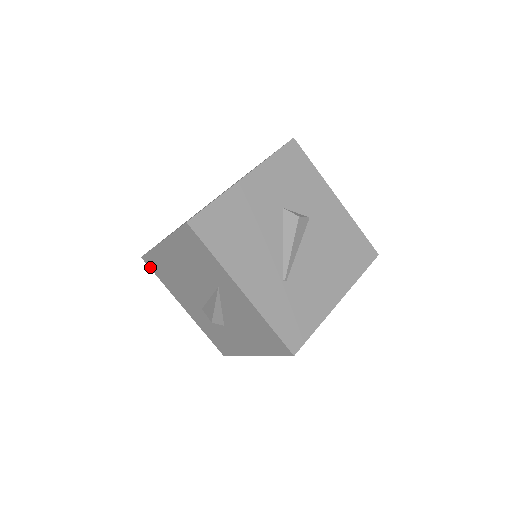
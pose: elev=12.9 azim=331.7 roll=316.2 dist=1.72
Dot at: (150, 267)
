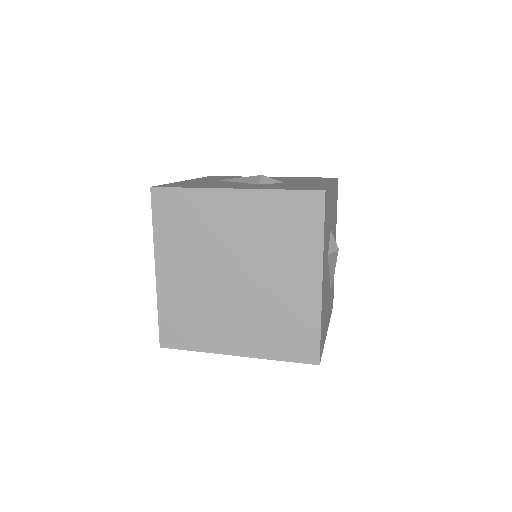
Dot at: occluded
